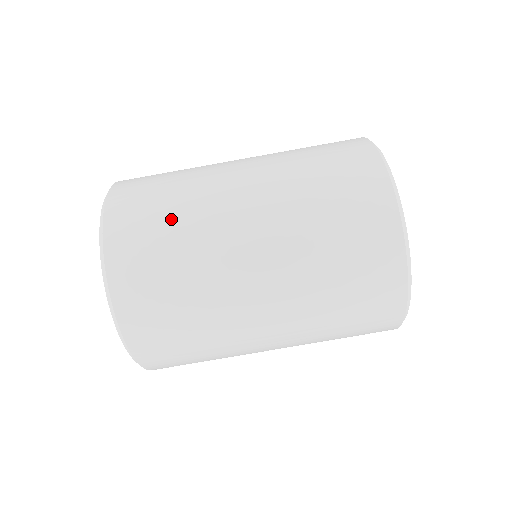
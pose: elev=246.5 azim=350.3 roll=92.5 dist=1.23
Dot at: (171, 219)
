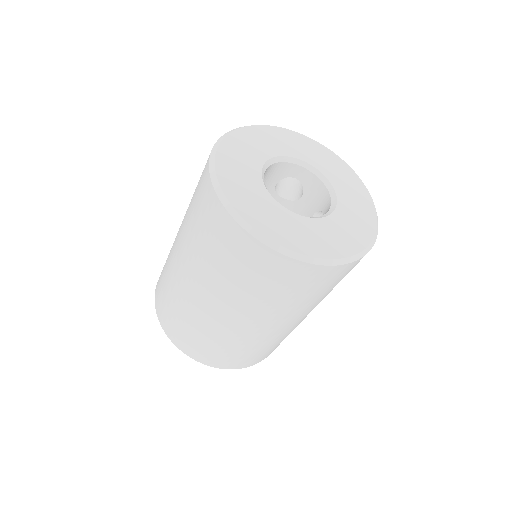
Dot at: (170, 300)
